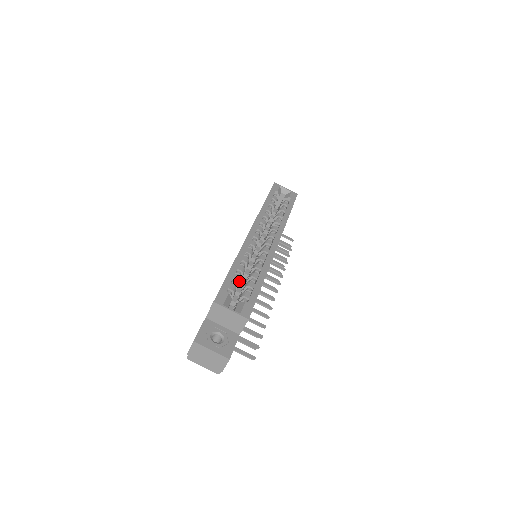
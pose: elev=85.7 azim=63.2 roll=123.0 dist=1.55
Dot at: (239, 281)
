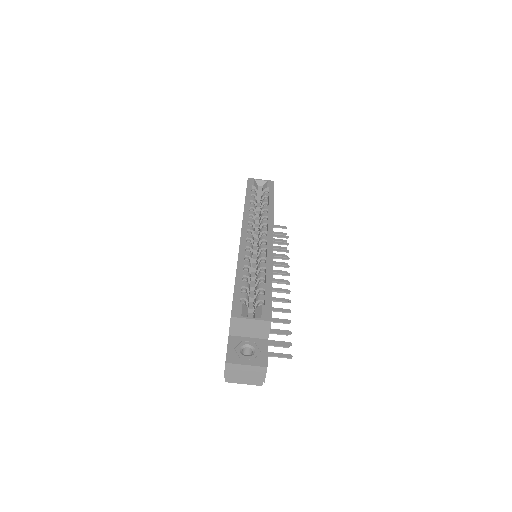
Dot at: (248, 287)
